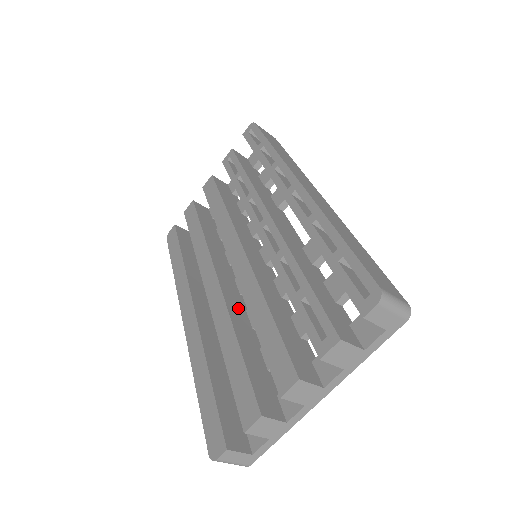
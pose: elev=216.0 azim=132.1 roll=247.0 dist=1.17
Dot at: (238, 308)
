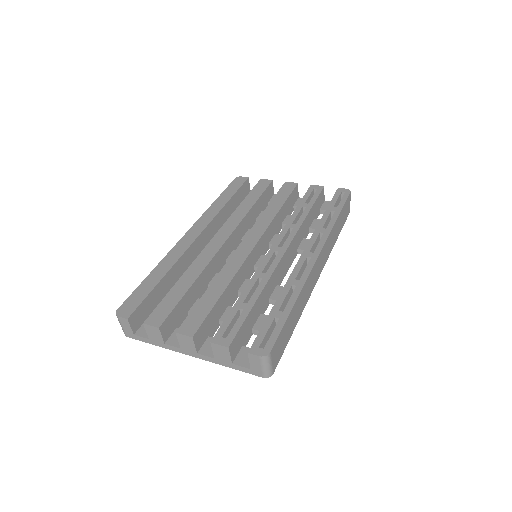
Dot at: (215, 267)
